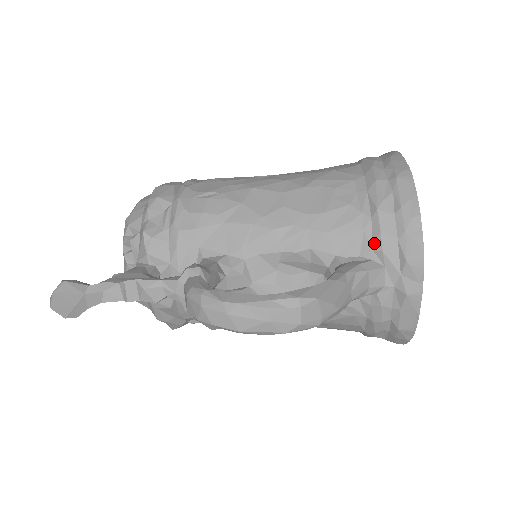
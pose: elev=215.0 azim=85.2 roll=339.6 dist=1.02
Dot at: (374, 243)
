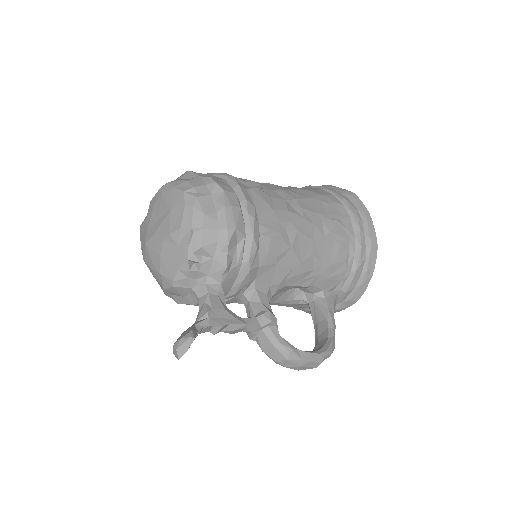
Dot at: (344, 287)
